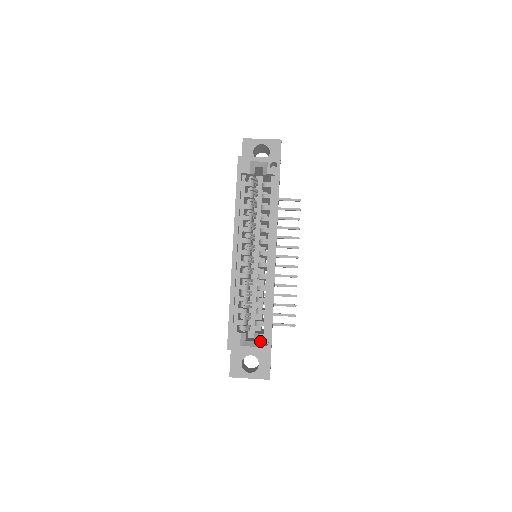
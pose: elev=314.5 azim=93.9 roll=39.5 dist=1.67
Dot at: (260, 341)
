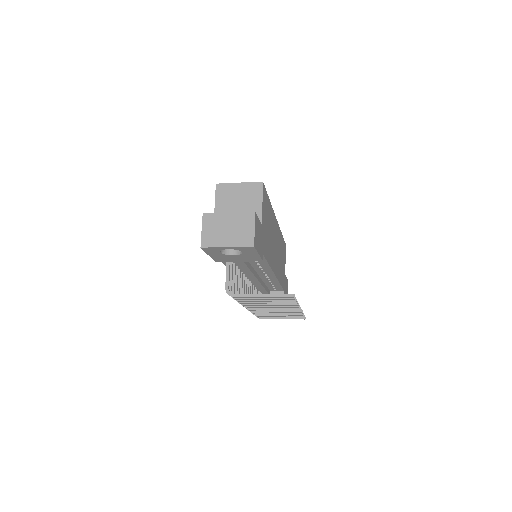
Dot at: occluded
